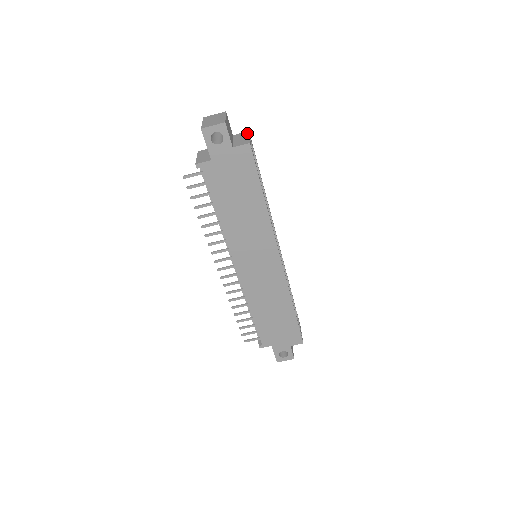
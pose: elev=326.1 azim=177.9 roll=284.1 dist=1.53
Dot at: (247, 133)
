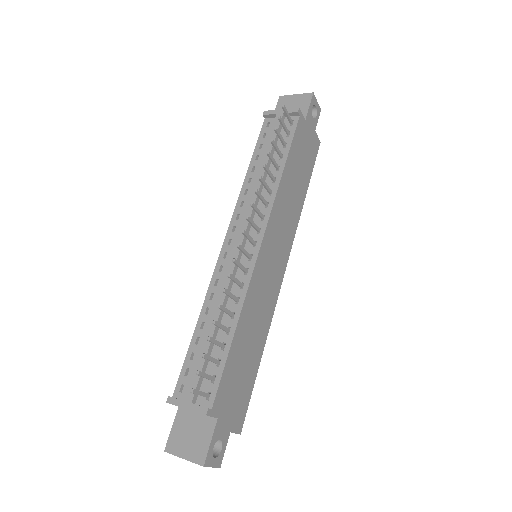
Dot at: occluded
